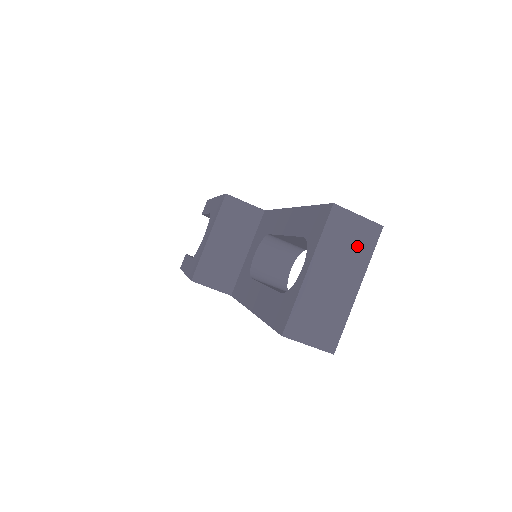
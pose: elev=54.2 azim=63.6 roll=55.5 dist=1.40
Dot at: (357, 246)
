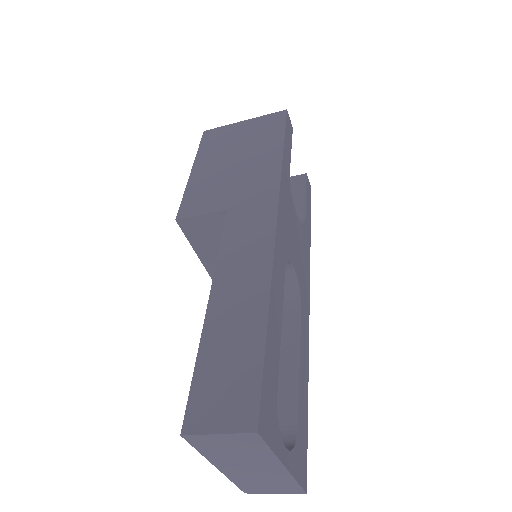
Dot at: (245, 449)
